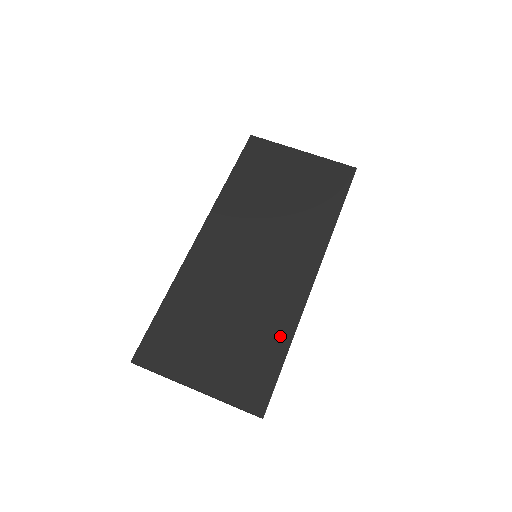
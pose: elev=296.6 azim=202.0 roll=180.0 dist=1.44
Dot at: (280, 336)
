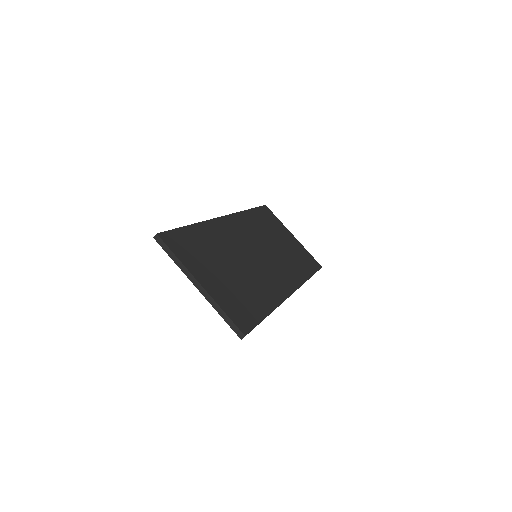
Dot at: (266, 303)
